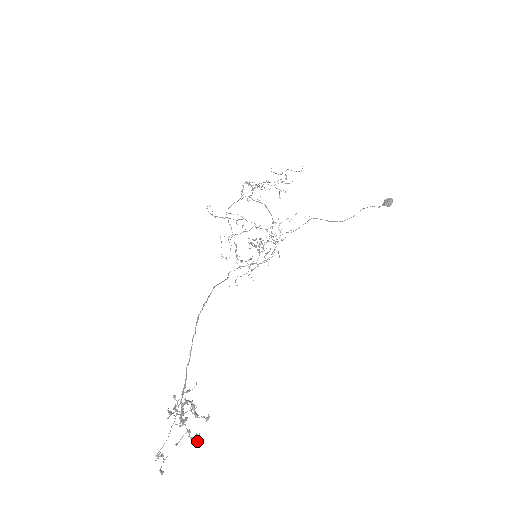
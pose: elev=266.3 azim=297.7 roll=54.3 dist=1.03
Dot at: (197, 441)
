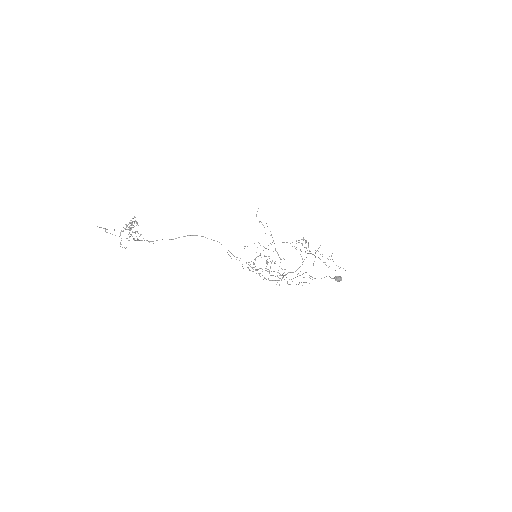
Dot at: occluded
